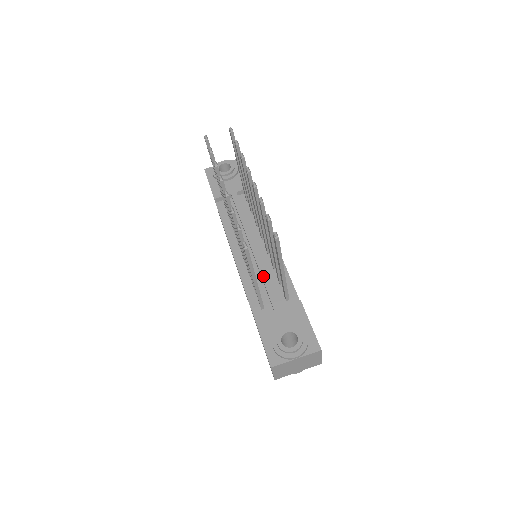
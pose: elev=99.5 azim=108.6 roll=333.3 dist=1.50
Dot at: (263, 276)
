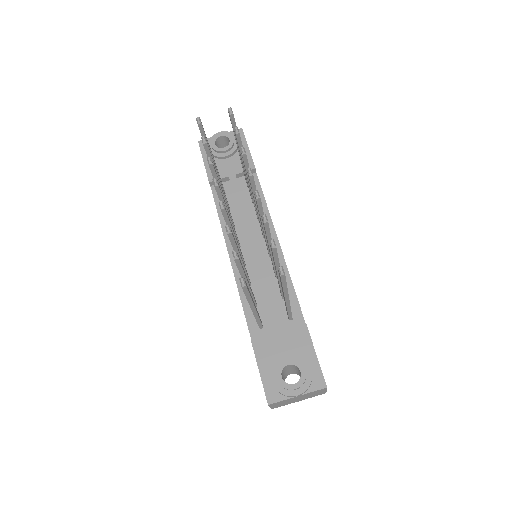
Dot at: (263, 288)
